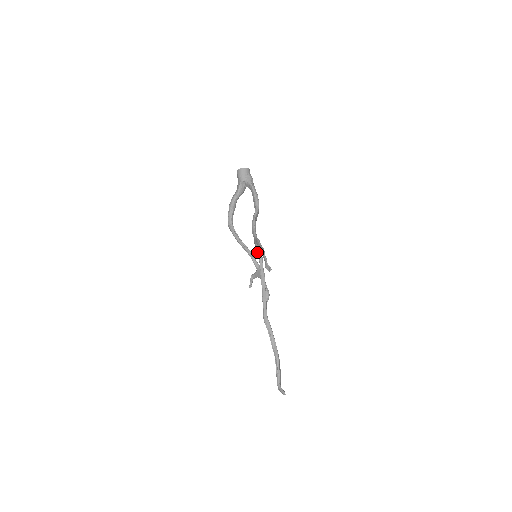
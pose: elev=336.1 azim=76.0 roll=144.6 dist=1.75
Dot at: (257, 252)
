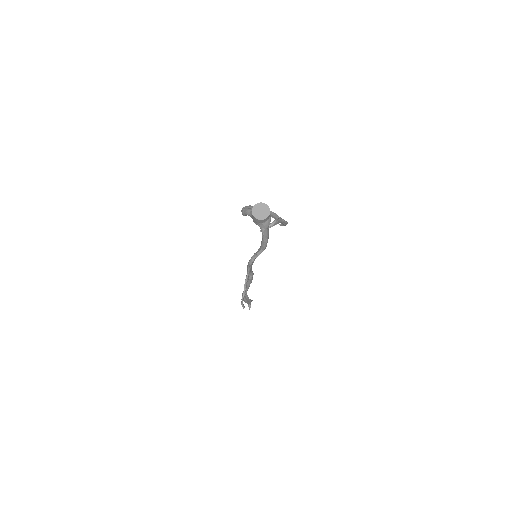
Dot at: occluded
